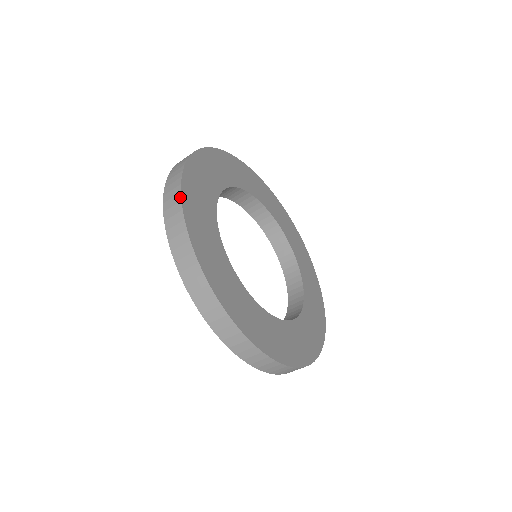
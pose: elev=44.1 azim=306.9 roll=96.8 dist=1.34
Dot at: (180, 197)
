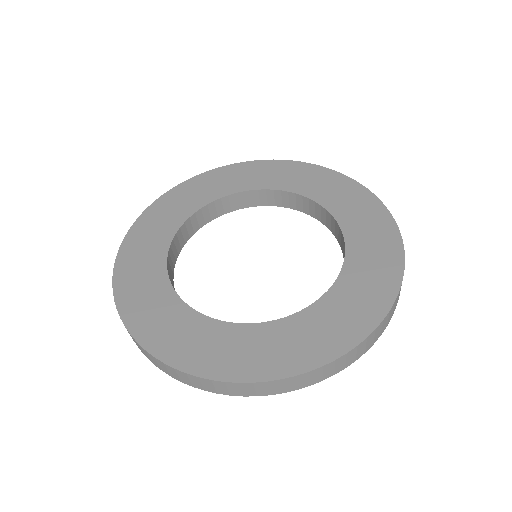
Dot at: (113, 272)
